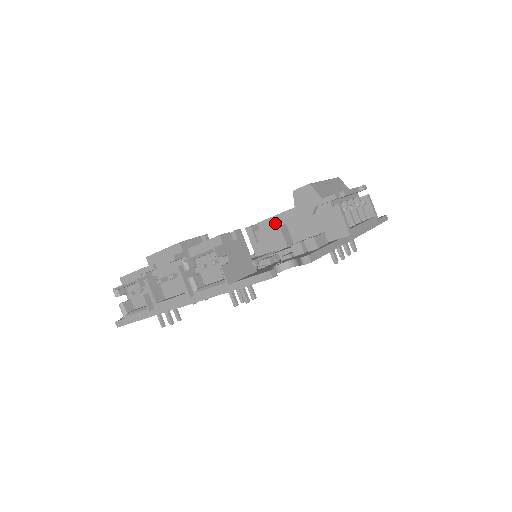
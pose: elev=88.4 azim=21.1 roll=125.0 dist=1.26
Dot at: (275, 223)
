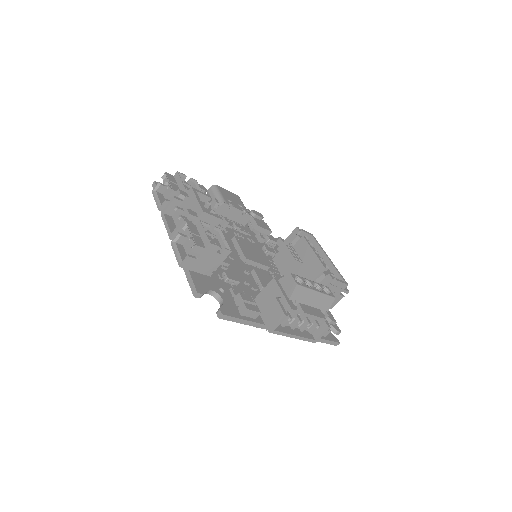
Dot at: (307, 251)
